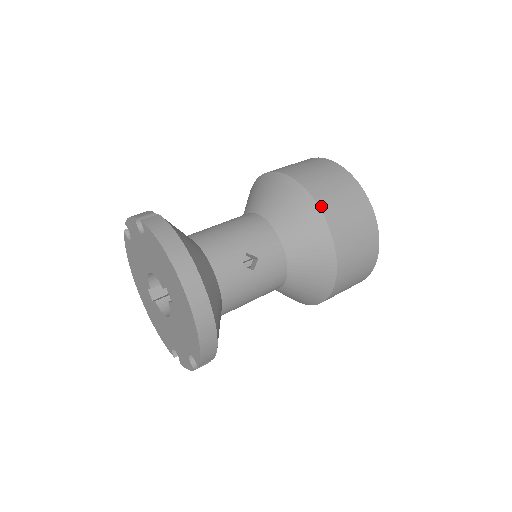
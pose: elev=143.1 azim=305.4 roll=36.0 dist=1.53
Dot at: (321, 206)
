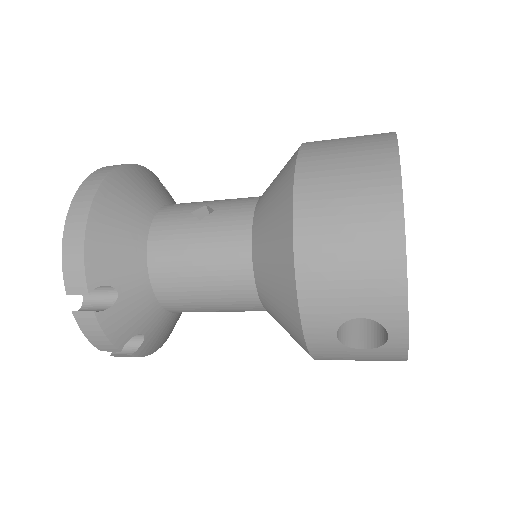
Dot at: (306, 144)
